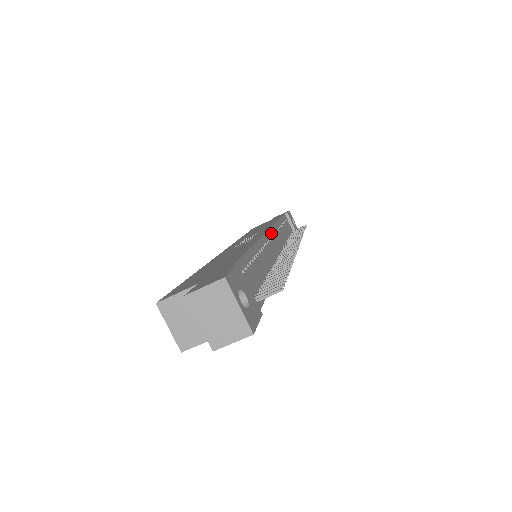
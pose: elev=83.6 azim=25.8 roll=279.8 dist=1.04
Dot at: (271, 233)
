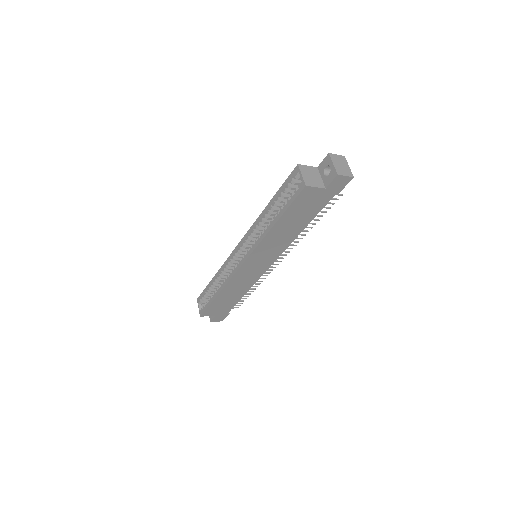
Dot at: occluded
